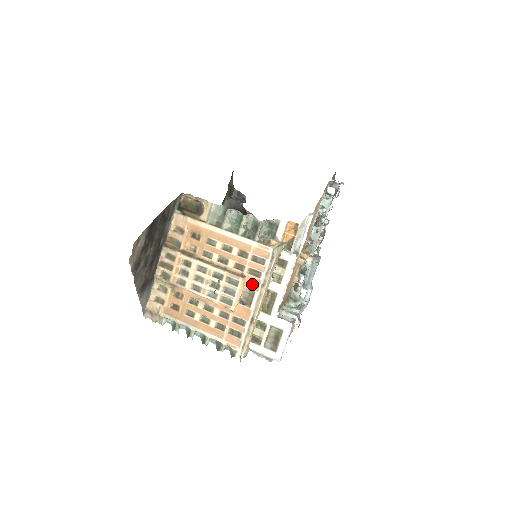
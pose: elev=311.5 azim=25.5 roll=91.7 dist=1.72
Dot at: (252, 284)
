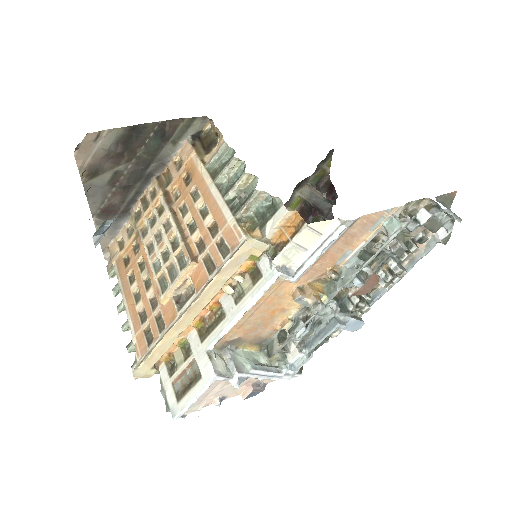
Dot at: (198, 279)
